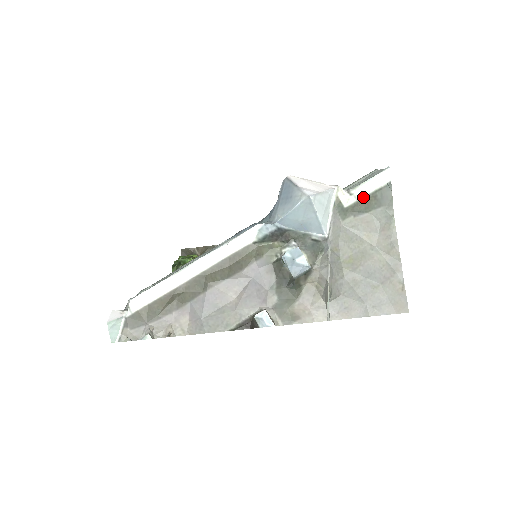
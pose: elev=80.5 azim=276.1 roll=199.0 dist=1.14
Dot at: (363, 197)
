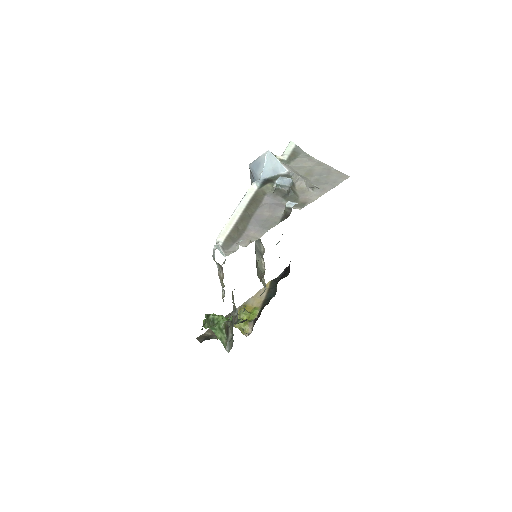
Dot at: (290, 153)
